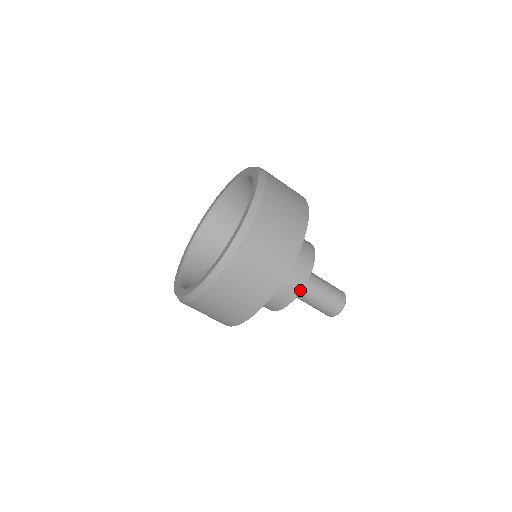
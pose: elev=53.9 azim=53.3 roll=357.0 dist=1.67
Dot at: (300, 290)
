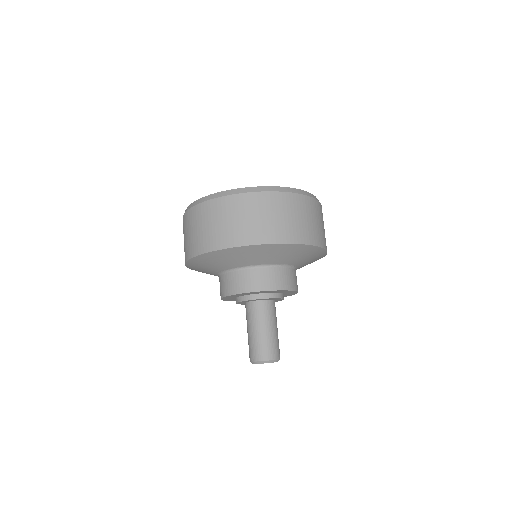
Dot at: (246, 291)
